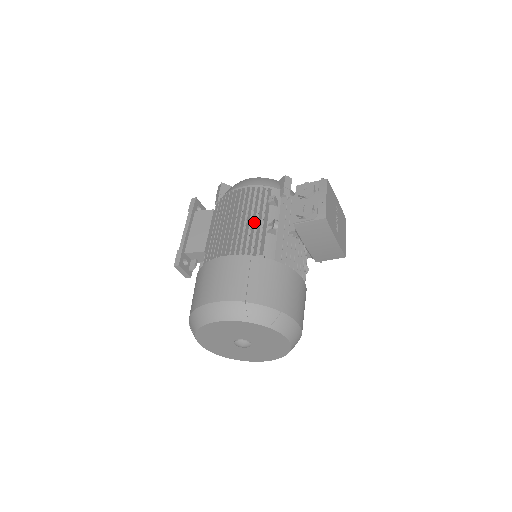
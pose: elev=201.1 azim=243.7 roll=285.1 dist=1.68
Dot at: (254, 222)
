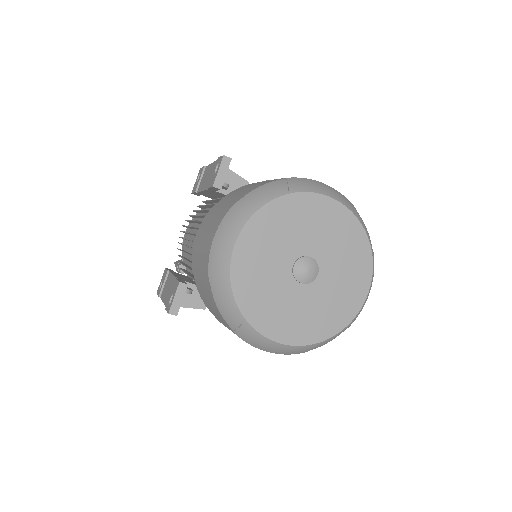
Dot at: occluded
